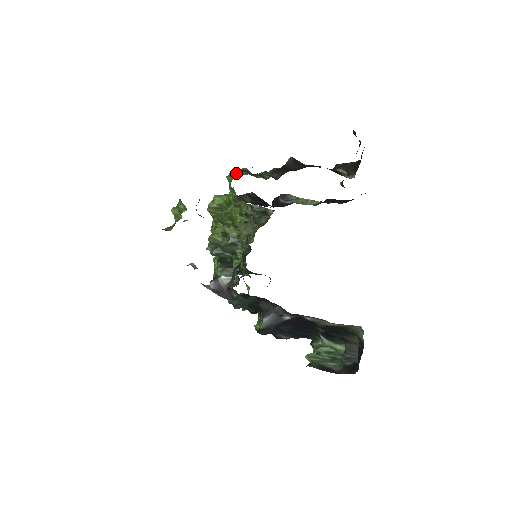
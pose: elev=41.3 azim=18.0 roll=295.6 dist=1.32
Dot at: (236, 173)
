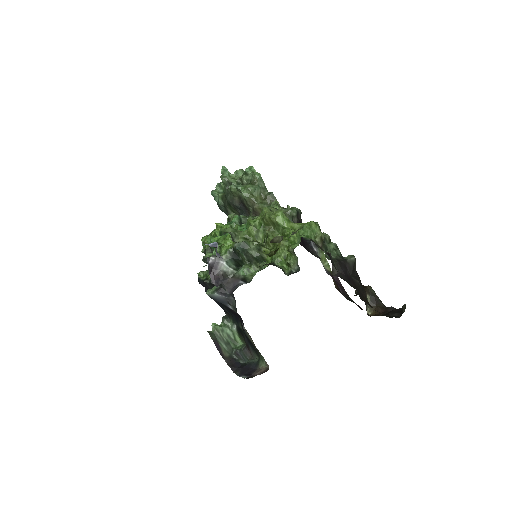
Dot at: (315, 231)
